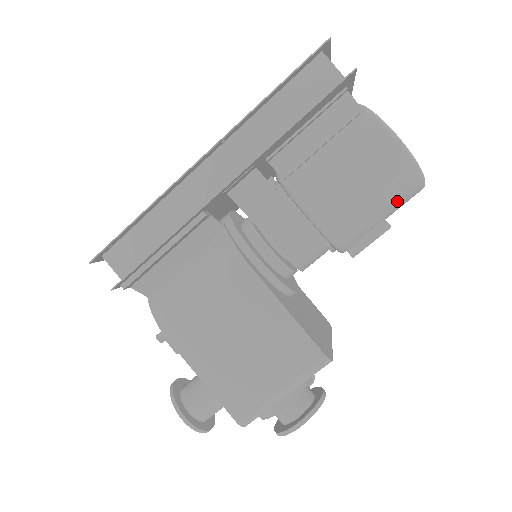
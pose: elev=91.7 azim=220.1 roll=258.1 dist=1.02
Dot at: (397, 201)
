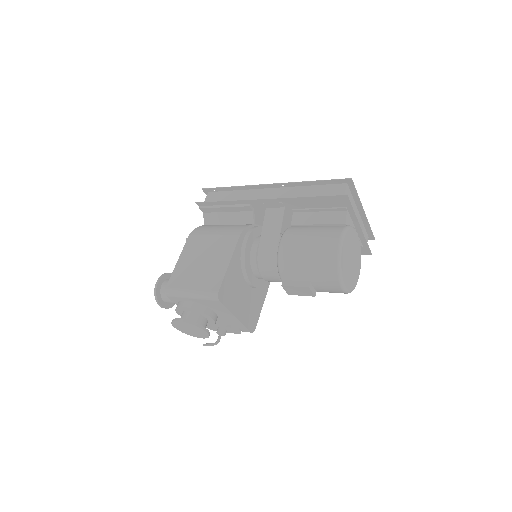
Dot at: (320, 273)
